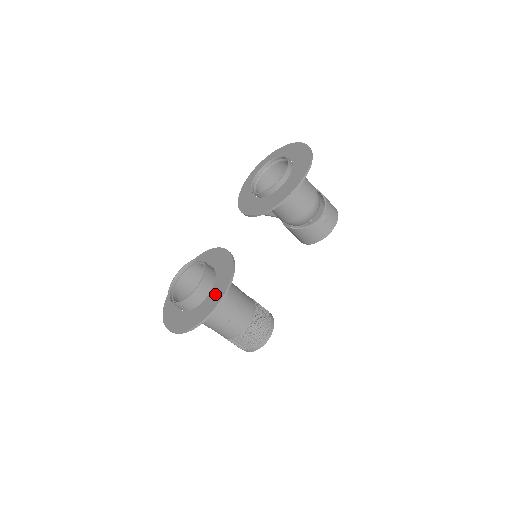
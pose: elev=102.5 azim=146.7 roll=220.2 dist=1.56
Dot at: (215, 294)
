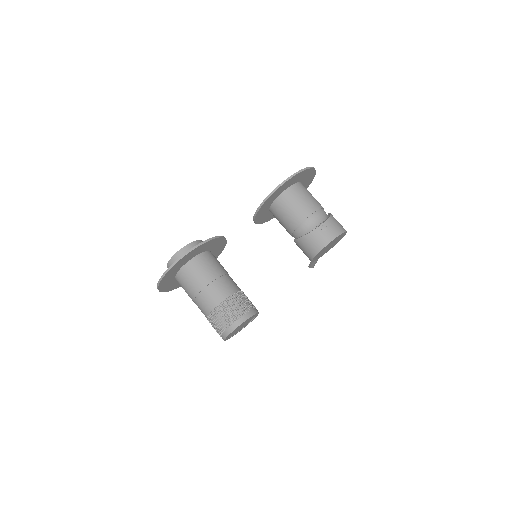
Dot at: occluded
